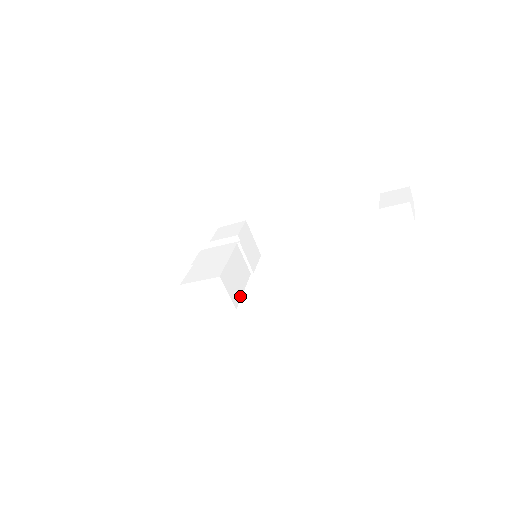
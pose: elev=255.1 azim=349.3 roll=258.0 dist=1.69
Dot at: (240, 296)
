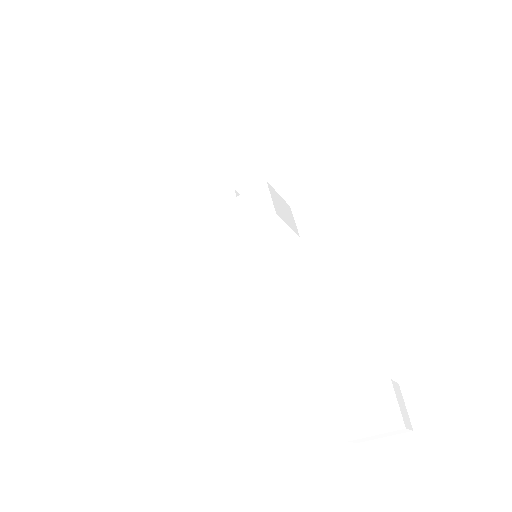
Dot at: (221, 270)
